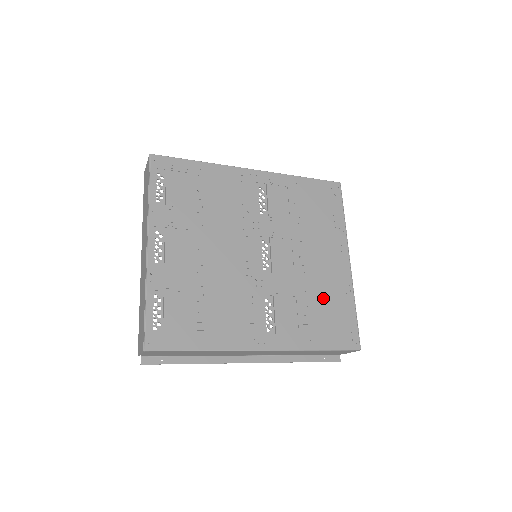
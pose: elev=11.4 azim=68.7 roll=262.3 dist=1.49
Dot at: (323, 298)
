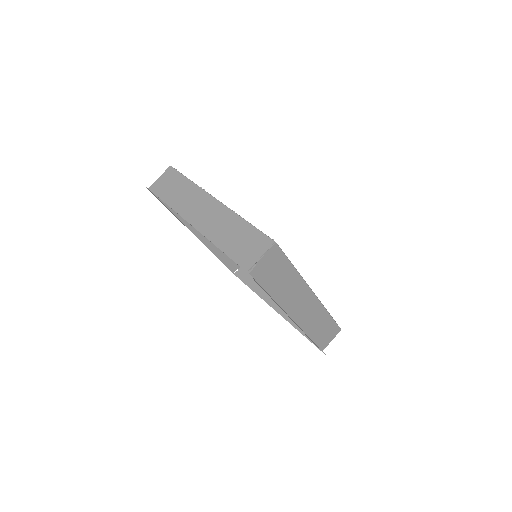
Dot at: occluded
